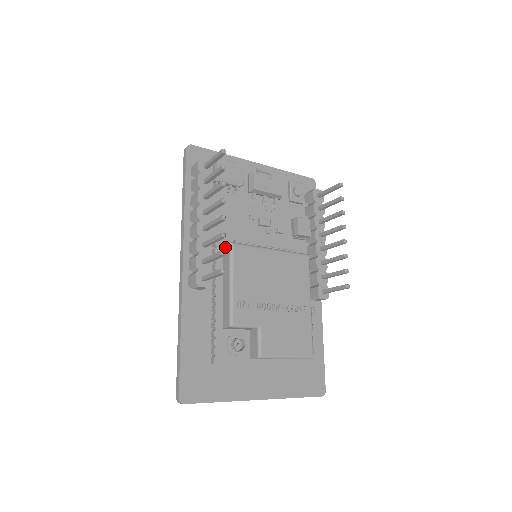
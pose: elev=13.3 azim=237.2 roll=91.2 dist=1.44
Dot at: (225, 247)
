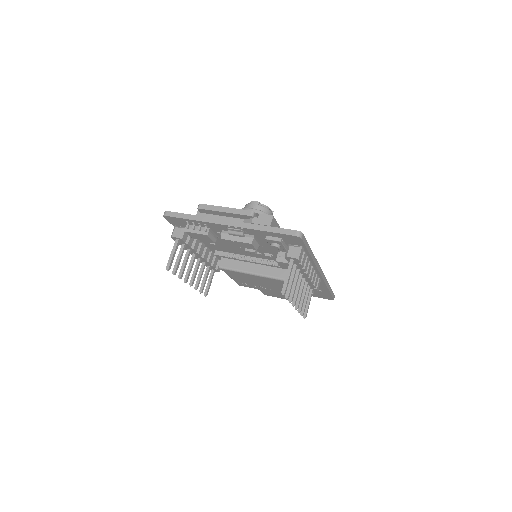
Dot at: (221, 261)
